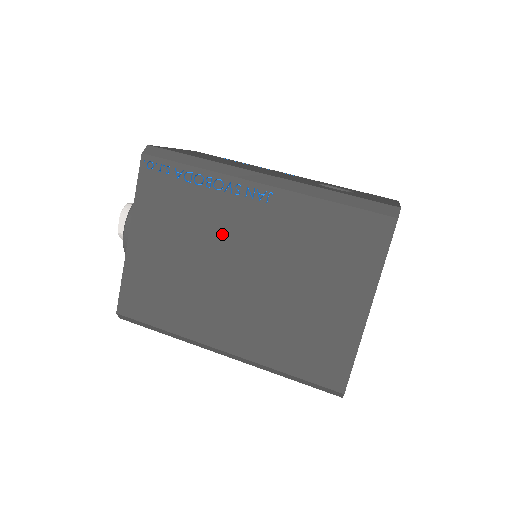
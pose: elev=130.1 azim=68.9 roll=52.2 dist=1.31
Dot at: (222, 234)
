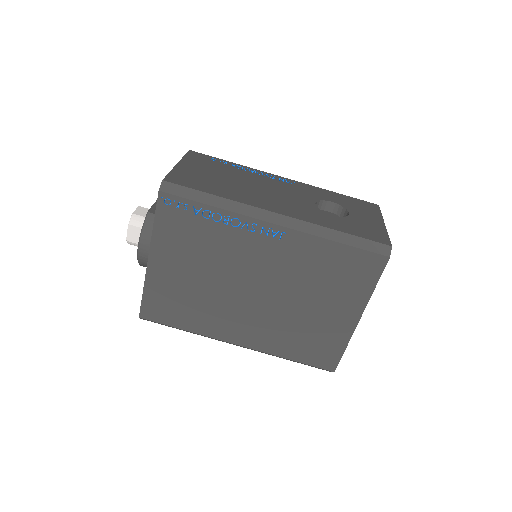
Dot at: (238, 261)
